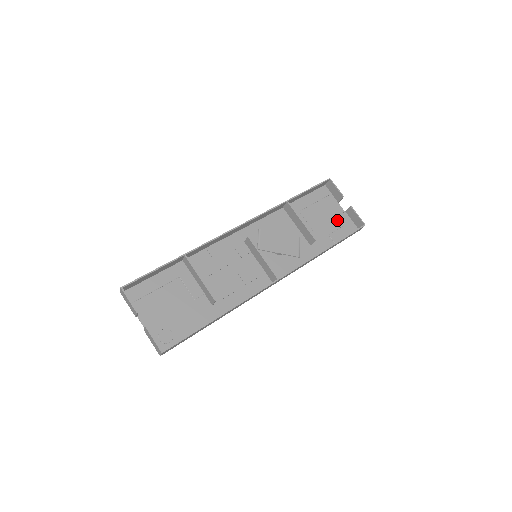
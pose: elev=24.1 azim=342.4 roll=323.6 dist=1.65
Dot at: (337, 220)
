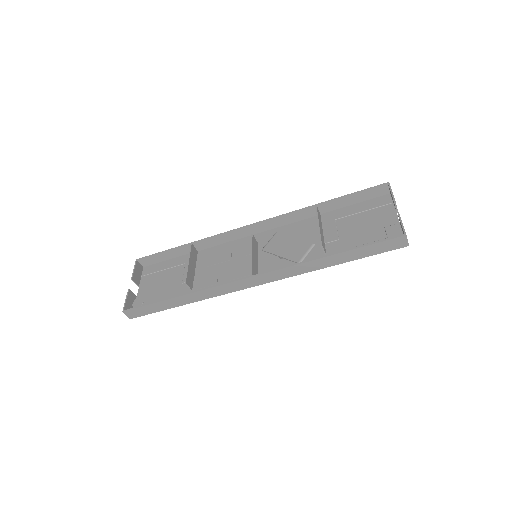
Dot at: (381, 232)
